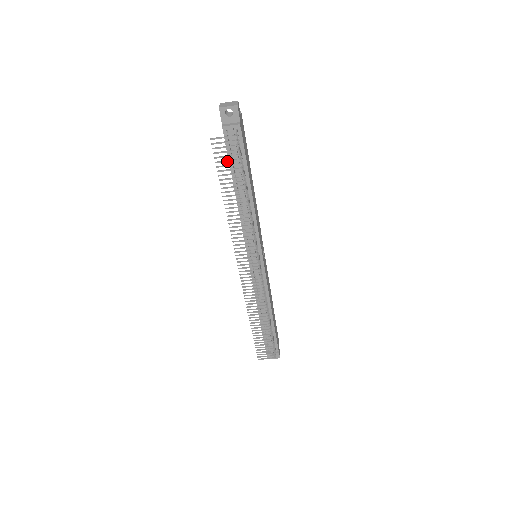
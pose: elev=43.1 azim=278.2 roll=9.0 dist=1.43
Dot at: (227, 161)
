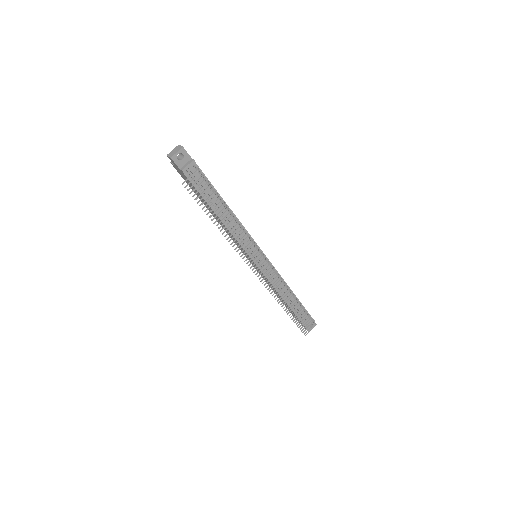
Dot at: occluded
